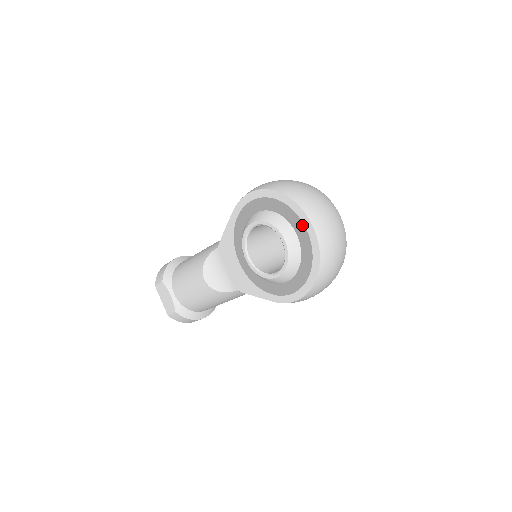
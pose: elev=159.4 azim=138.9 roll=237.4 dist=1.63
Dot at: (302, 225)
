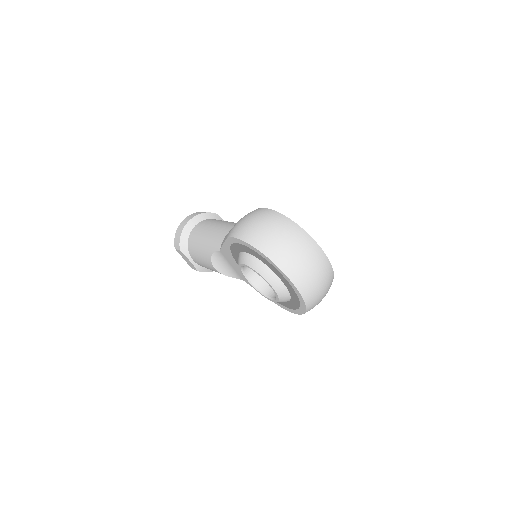
Dot at: (287, 282)
